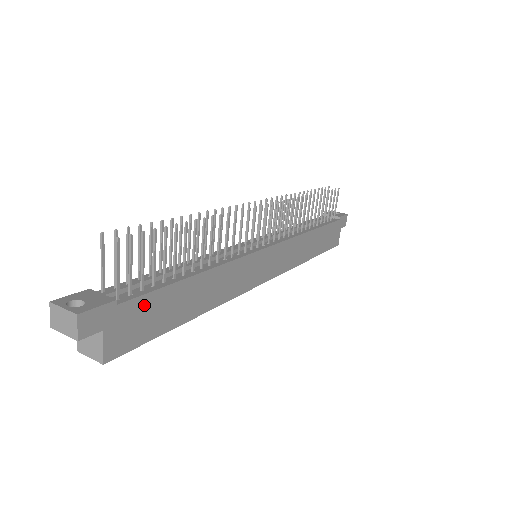
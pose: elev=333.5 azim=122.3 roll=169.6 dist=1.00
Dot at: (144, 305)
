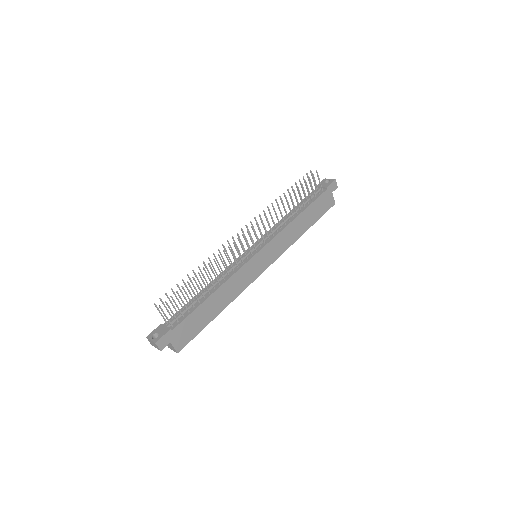
Dot at: (186, 323)
